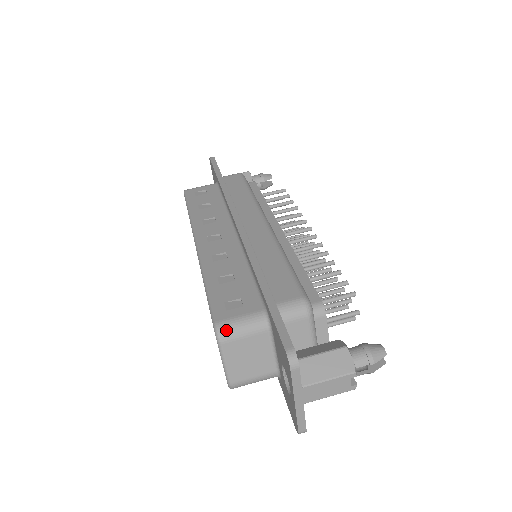
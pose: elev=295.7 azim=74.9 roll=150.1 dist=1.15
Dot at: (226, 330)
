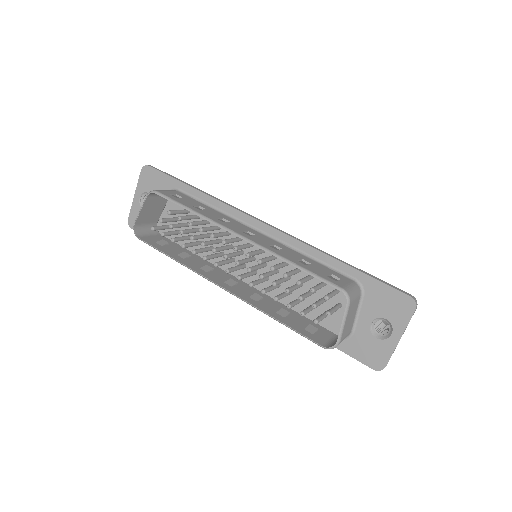
Dot at: (351, 293)
